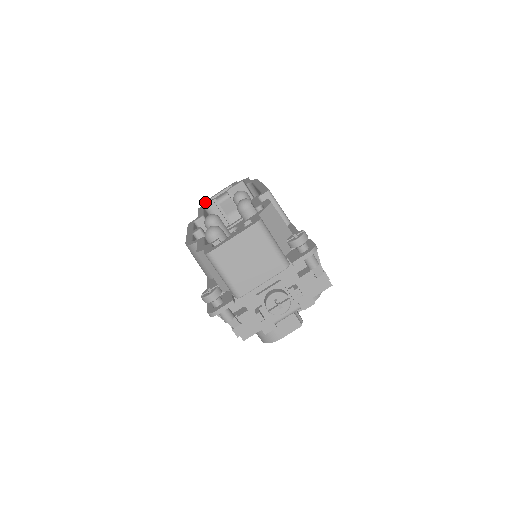
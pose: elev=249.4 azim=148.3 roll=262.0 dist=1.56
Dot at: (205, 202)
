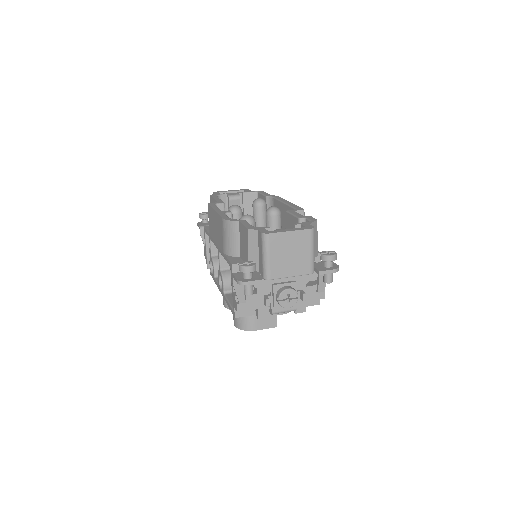
Dot at: (216, 192)
